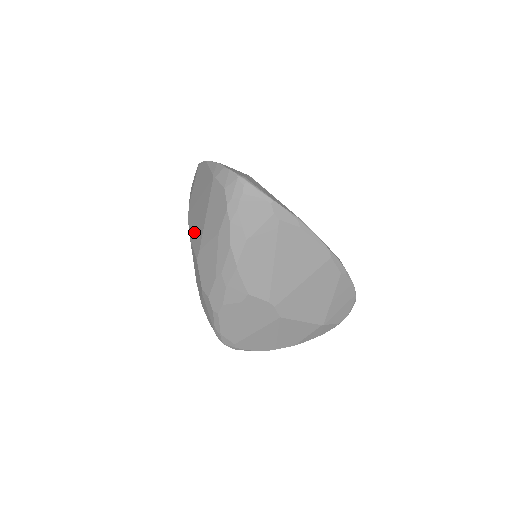
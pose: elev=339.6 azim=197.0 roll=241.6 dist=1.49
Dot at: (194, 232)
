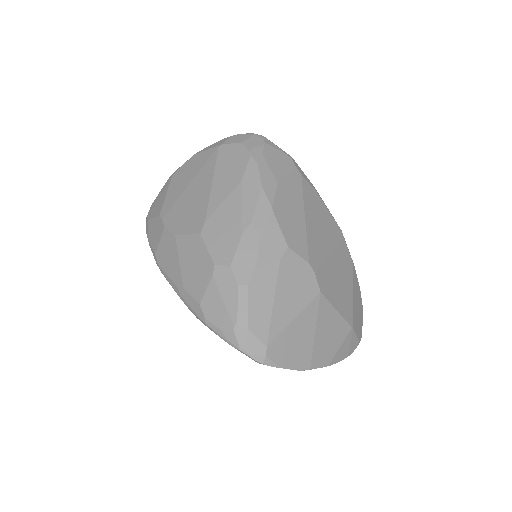
Dot at: (184, 218)
